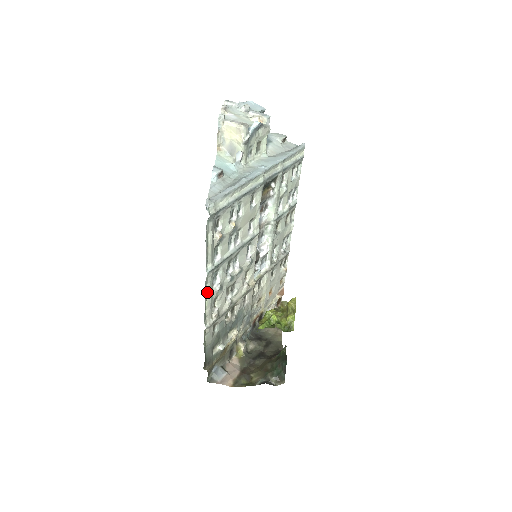
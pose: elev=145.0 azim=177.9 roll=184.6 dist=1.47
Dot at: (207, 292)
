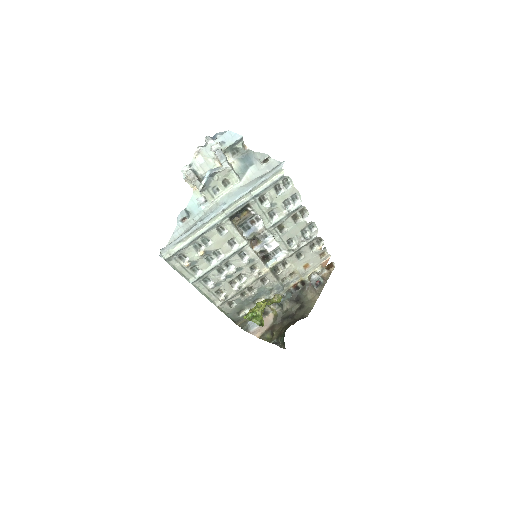
Dot at: (202, 290)
